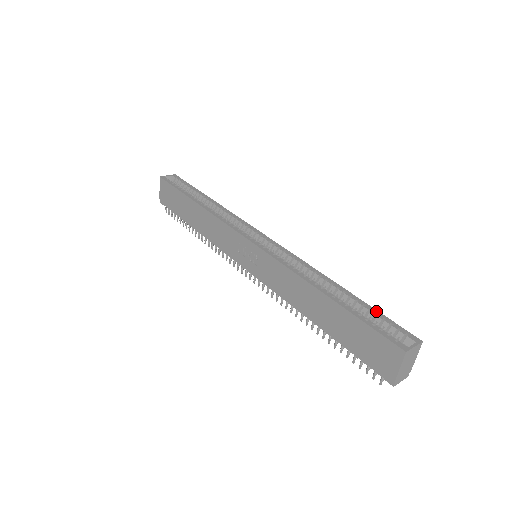
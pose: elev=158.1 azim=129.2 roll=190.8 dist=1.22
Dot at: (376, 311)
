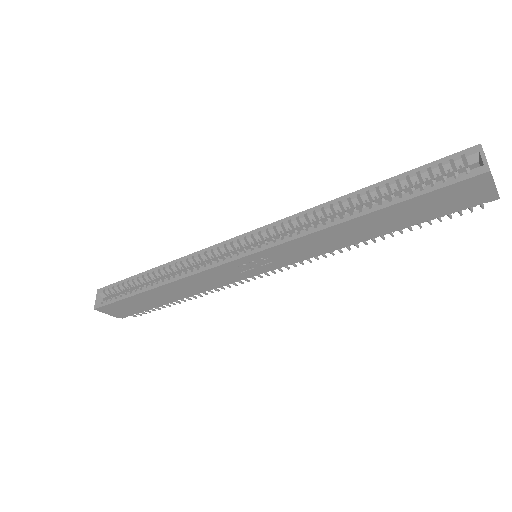
Dot at: (412, 172)
